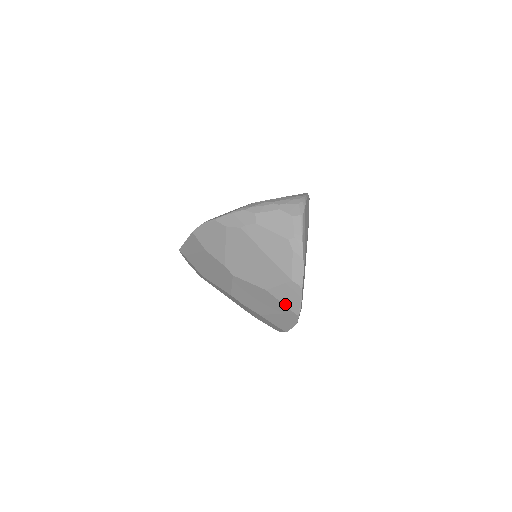
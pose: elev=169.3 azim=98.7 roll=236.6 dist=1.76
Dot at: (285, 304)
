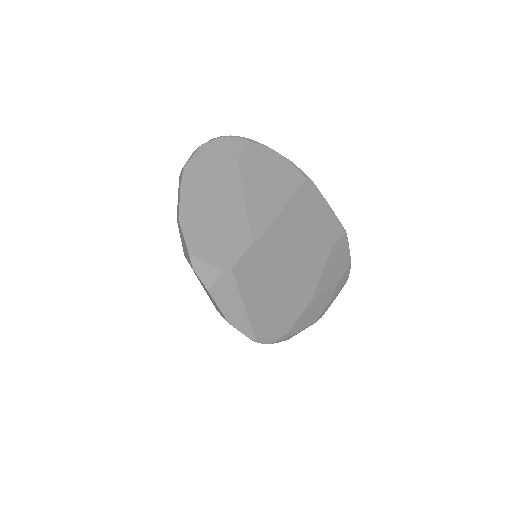
Dot at: (188, 261)
